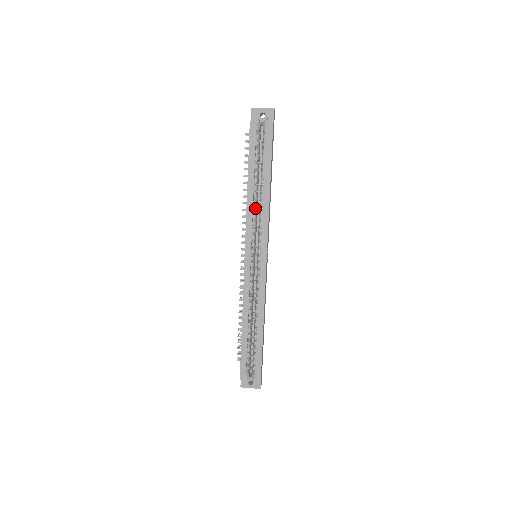
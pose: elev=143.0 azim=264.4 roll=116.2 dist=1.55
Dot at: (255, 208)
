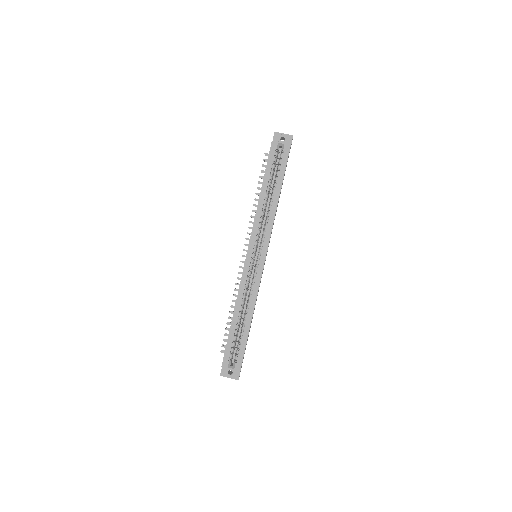
Dot at: (263, 213)
